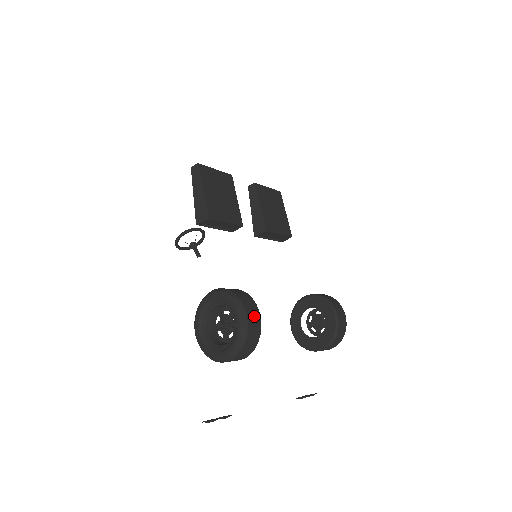
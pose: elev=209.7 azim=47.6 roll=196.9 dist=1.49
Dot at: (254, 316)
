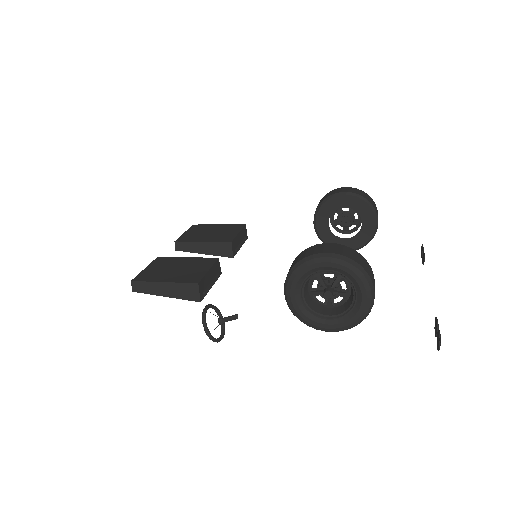
Dot at: (329, 248)
